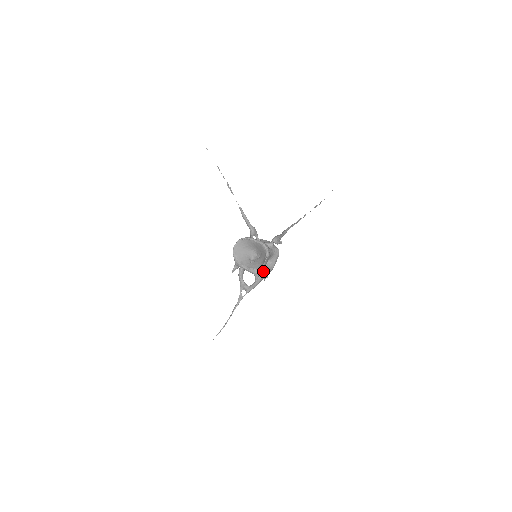
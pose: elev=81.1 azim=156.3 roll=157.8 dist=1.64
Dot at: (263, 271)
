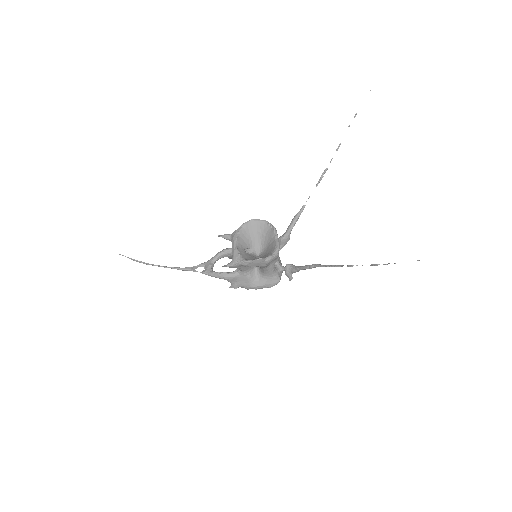
Dot at: (242, 275)
